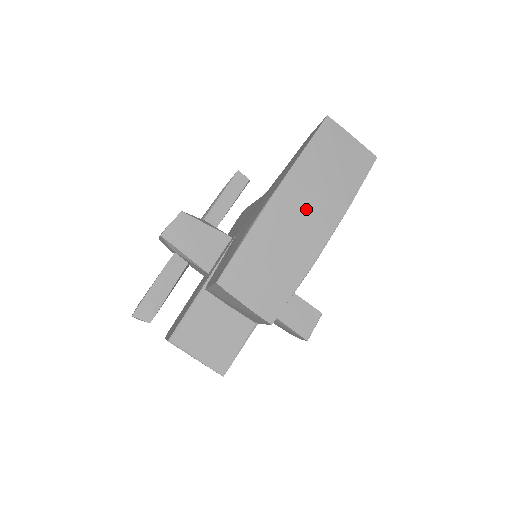
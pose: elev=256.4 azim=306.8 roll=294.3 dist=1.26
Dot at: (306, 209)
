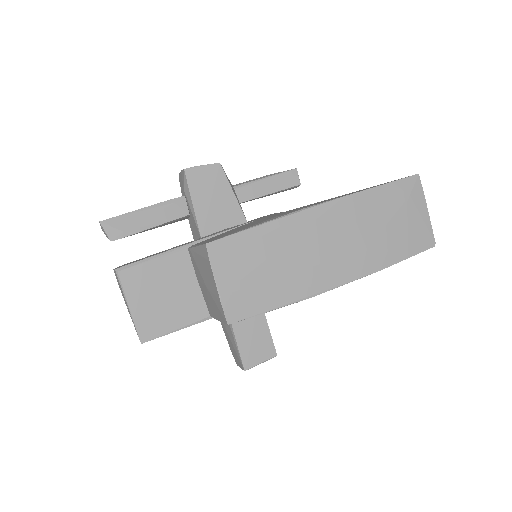
Dot at: (340, 241)
